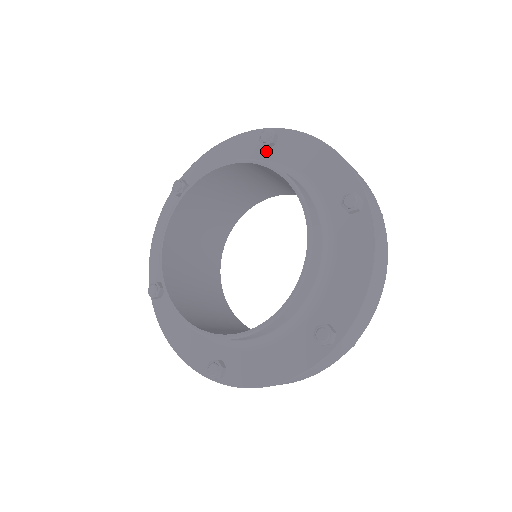
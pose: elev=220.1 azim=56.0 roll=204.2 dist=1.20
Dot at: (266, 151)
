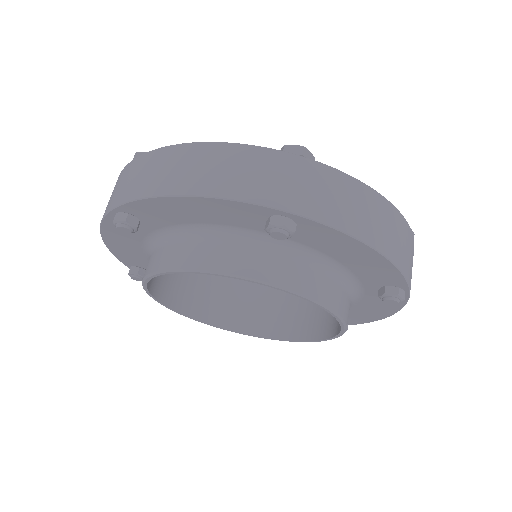
Dot at: occluded
